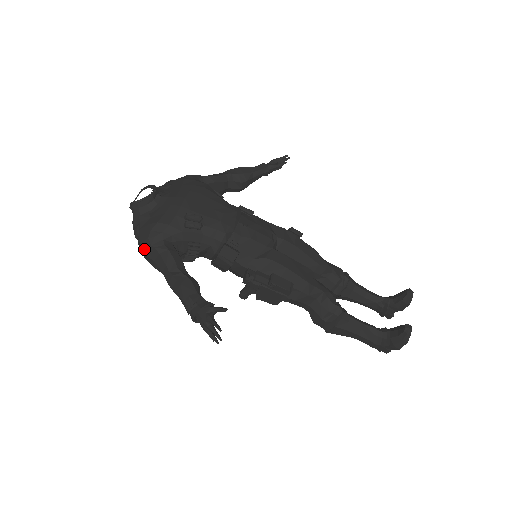
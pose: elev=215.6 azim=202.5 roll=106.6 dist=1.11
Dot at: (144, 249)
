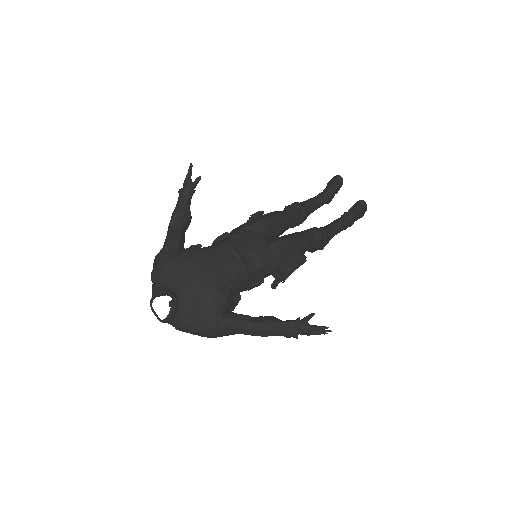
Dot at: (214, 335)
